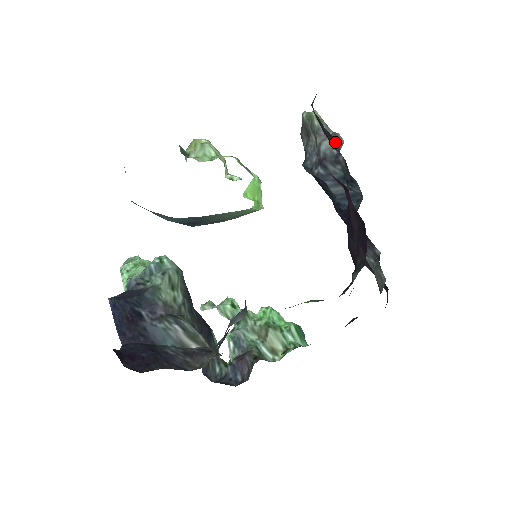
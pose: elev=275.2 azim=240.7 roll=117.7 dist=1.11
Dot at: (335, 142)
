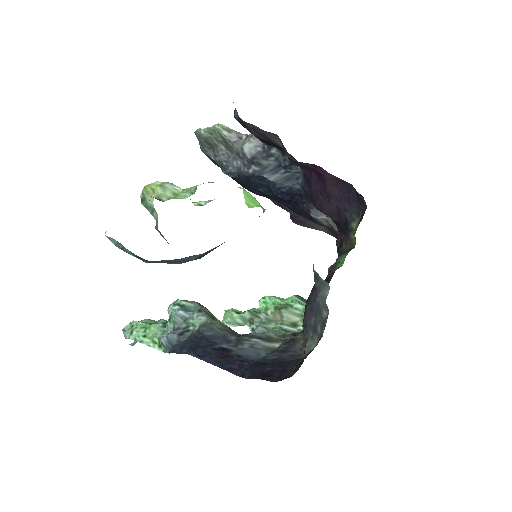
Dot at: (255, 142)
